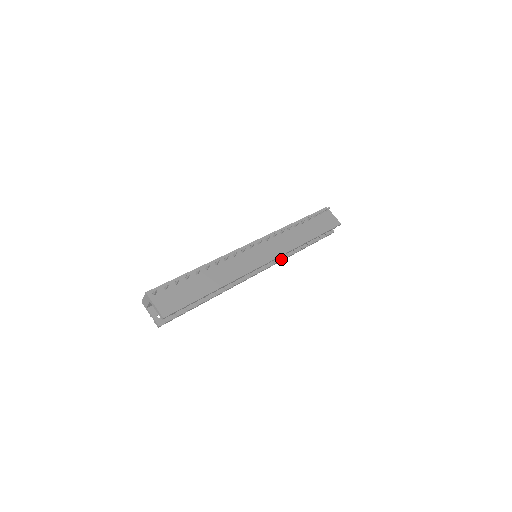
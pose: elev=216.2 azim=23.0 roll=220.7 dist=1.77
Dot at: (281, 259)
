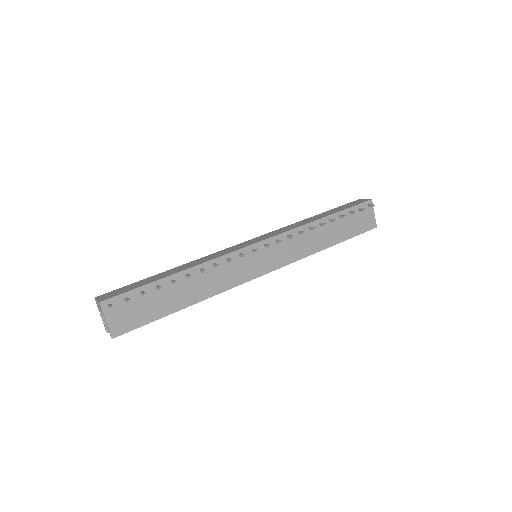
Dot at: occluded
